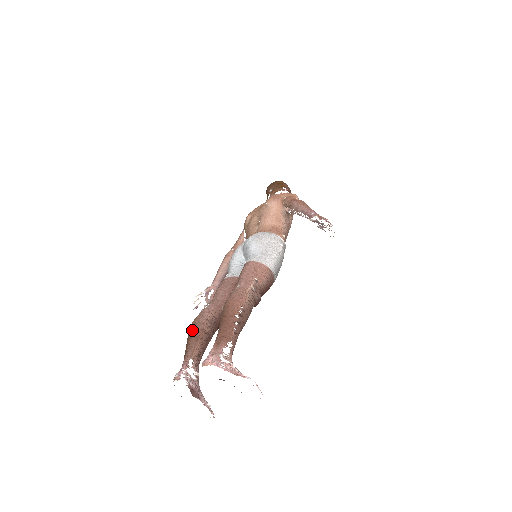
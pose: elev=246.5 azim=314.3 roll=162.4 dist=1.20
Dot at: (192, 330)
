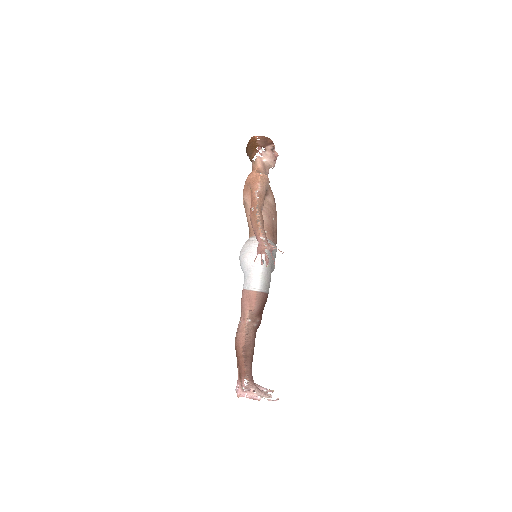
Dot at: occluded
